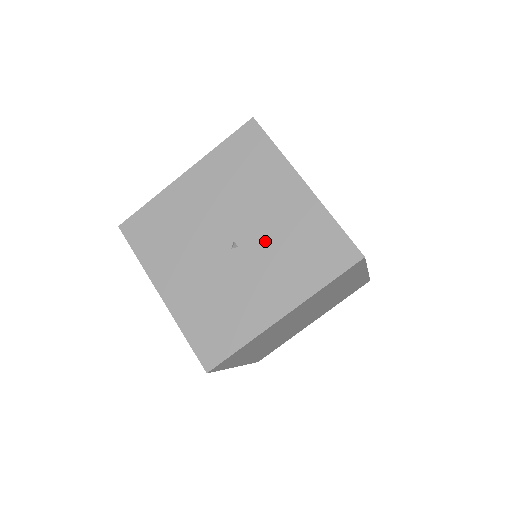
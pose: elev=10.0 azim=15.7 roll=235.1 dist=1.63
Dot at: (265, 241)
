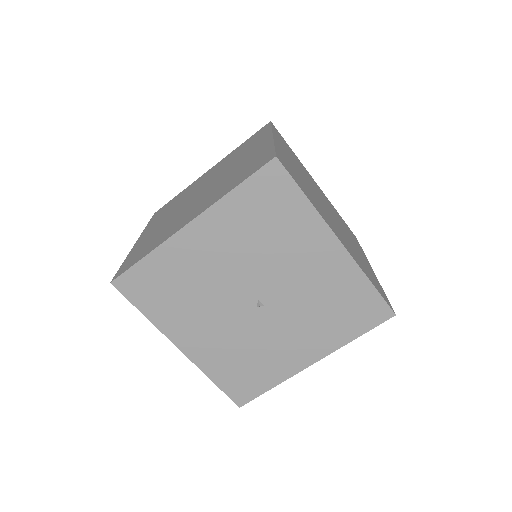
Dot at: (294, 300)
